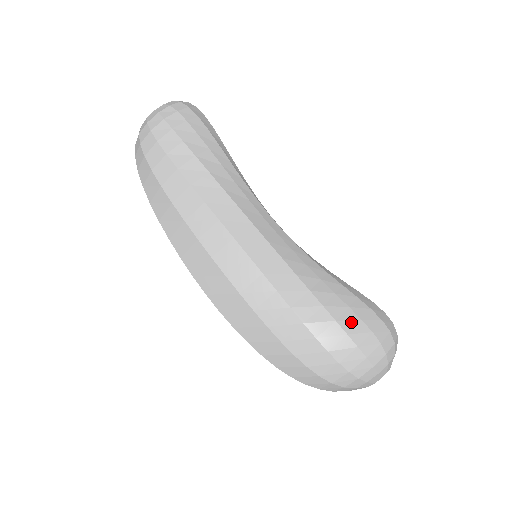
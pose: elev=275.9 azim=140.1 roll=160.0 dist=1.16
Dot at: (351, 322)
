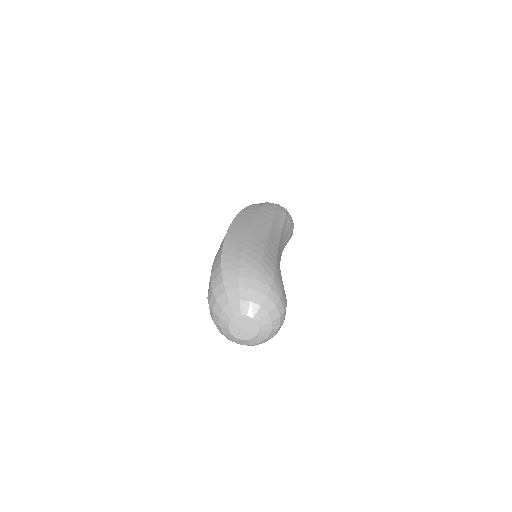
Dot at: (280, 279)
